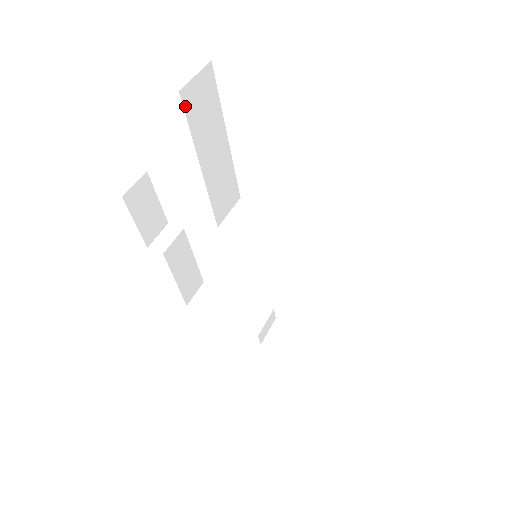
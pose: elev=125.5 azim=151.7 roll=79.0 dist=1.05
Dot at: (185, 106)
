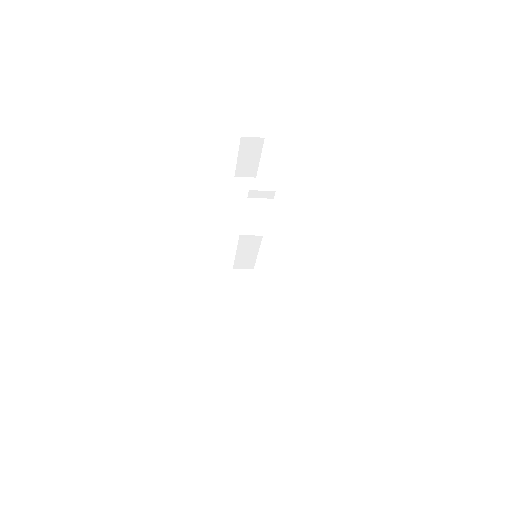
Dot at: (236, 182)
